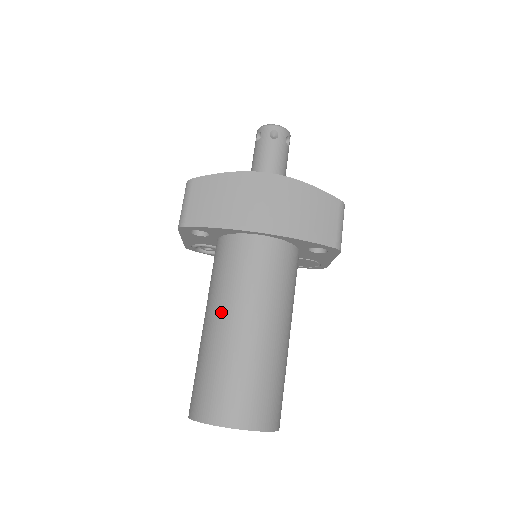
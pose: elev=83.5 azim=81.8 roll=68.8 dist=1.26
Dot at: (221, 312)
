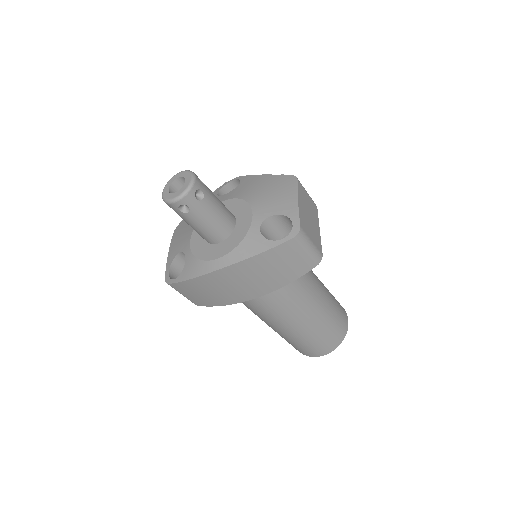
Dot at: (267, 324)
